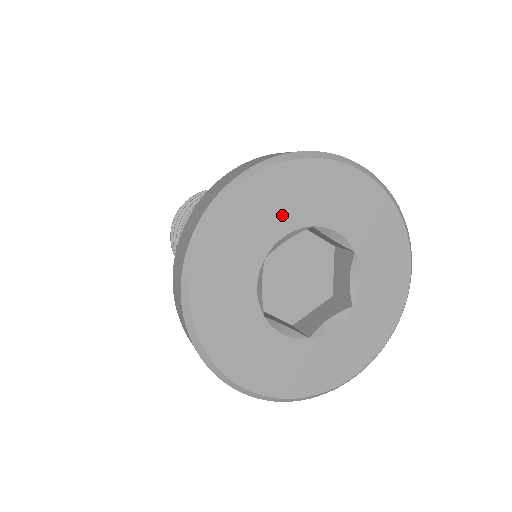
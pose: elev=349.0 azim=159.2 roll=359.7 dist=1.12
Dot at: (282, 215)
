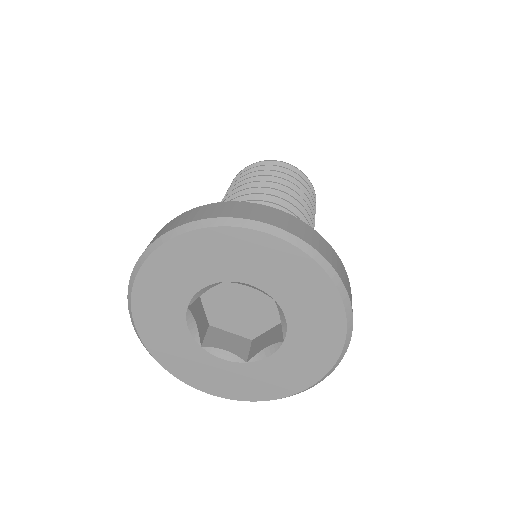
Dot at: (263, 273)
